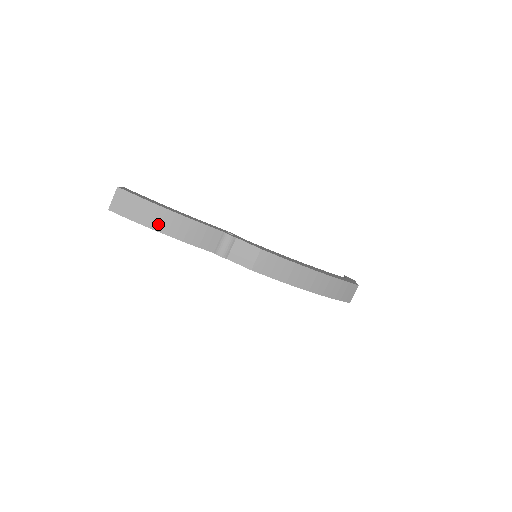
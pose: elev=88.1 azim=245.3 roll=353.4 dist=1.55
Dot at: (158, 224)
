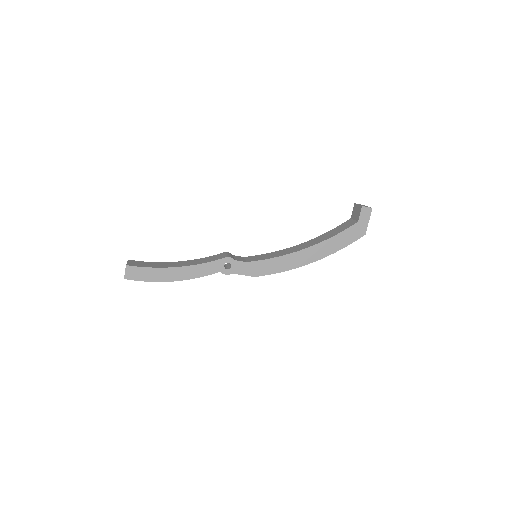
Dot at: occluded
